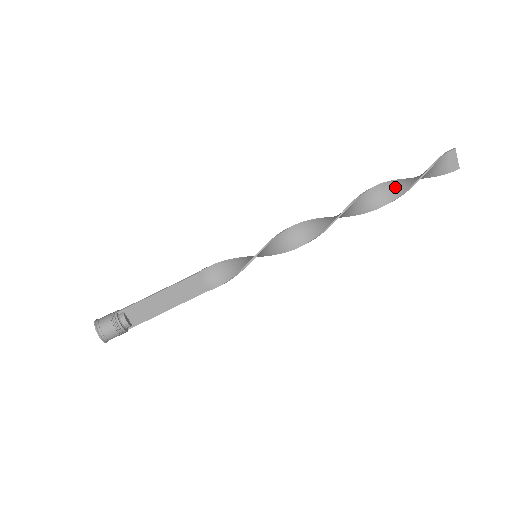
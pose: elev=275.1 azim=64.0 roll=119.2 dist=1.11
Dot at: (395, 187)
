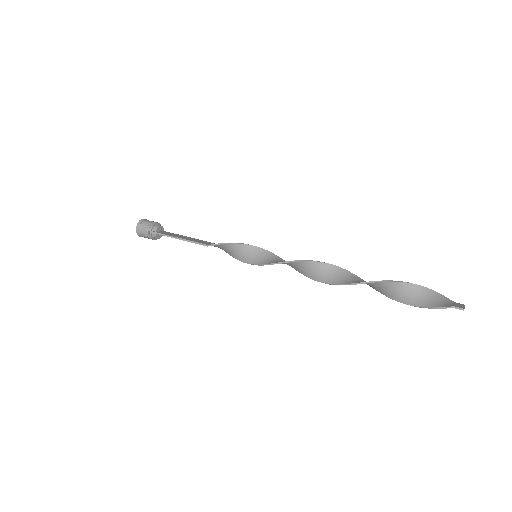
Dot at: (391, 289)
